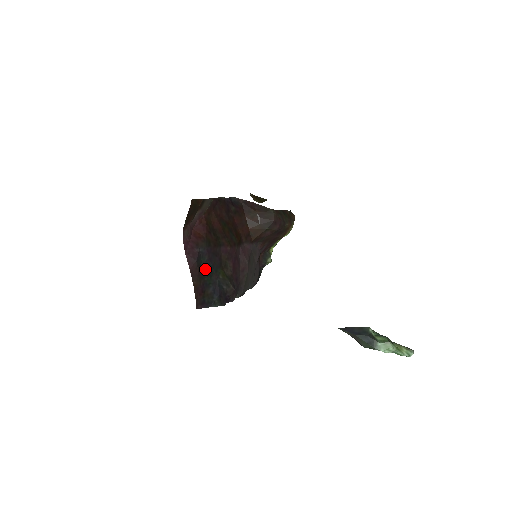
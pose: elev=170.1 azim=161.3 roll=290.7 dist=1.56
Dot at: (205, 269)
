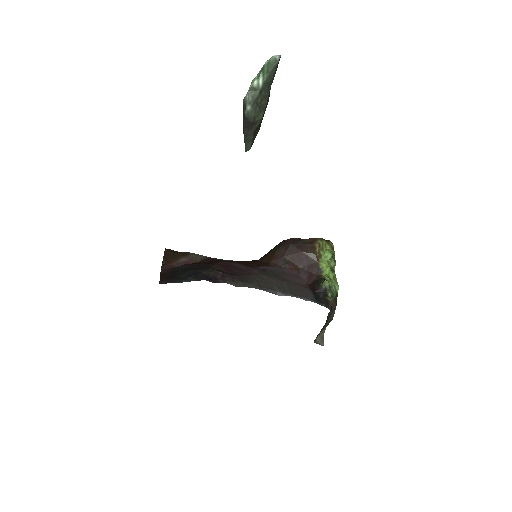
Dot at: (180, 271)
